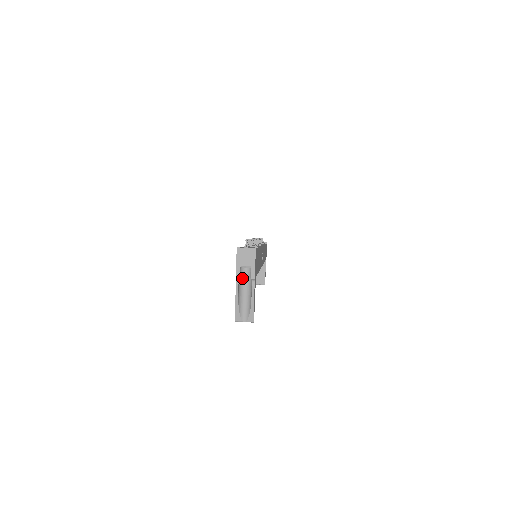
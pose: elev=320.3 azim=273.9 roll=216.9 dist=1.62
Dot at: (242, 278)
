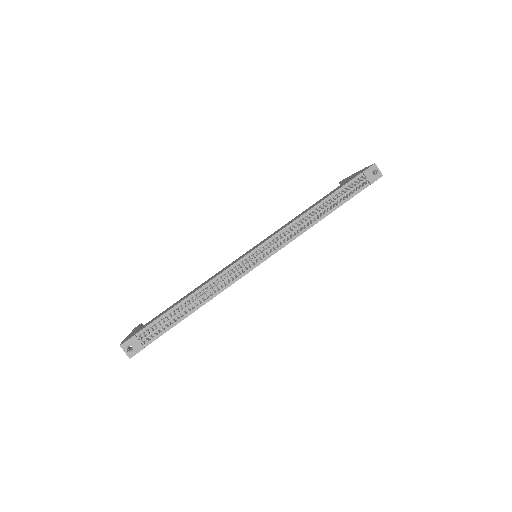
Dot at: occluded
